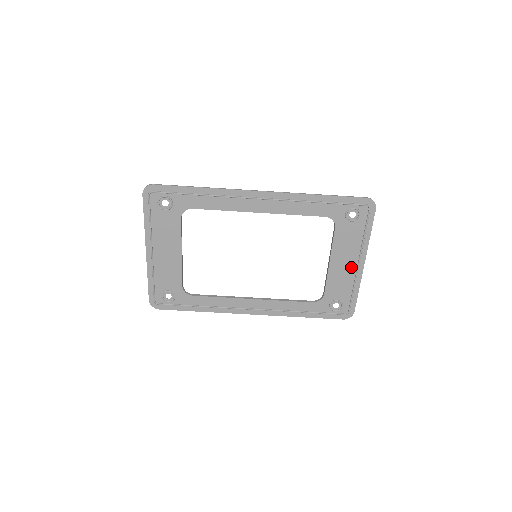
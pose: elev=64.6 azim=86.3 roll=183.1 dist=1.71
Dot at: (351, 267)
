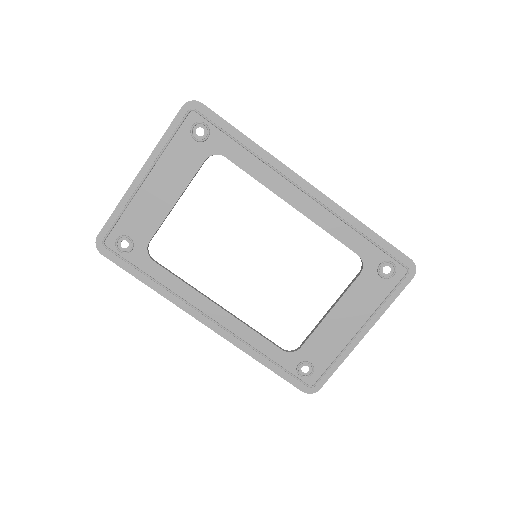
Dot at: (349, 331)
